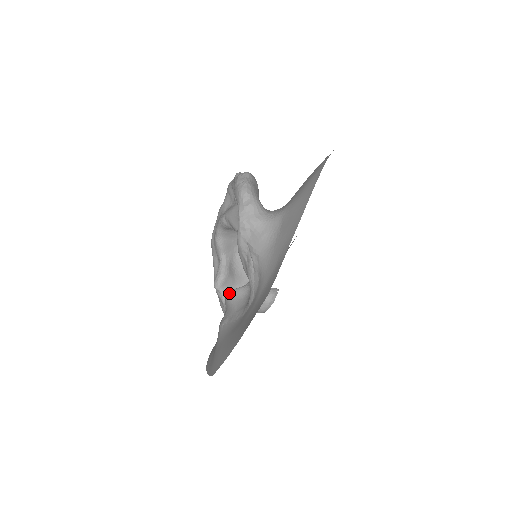
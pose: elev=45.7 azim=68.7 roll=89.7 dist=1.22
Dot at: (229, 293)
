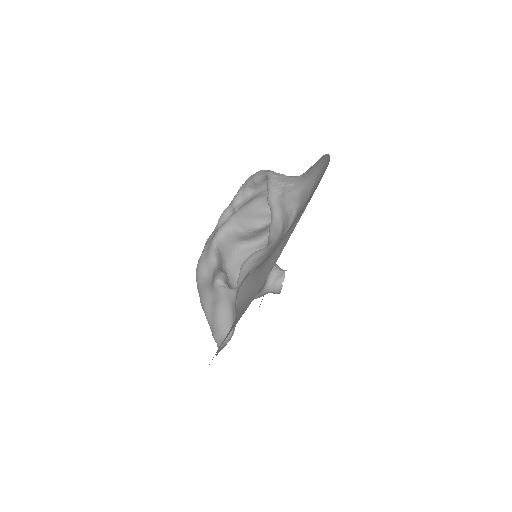
Dot at: (248, 257)
